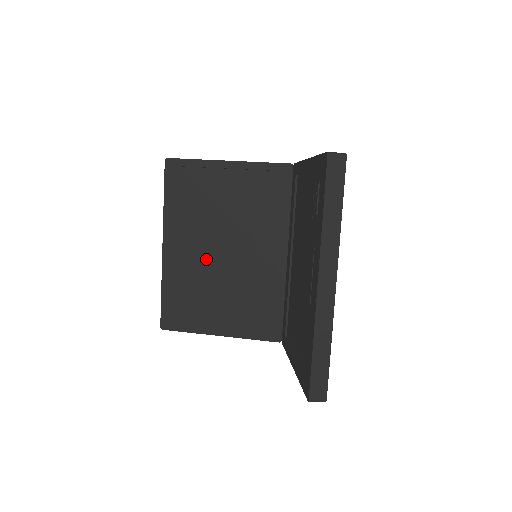
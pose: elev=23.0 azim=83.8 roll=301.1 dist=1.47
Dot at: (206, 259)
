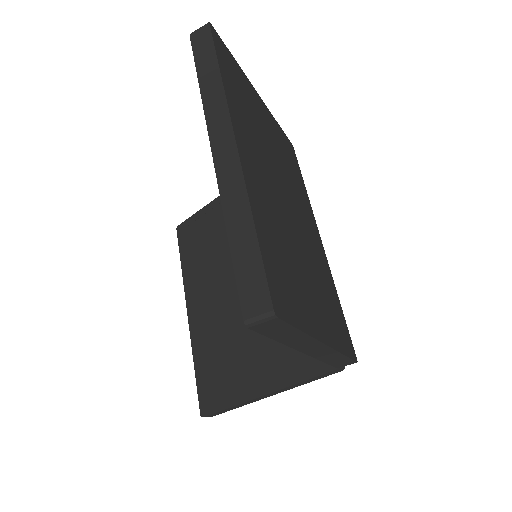
Dot at: (226, 303)
